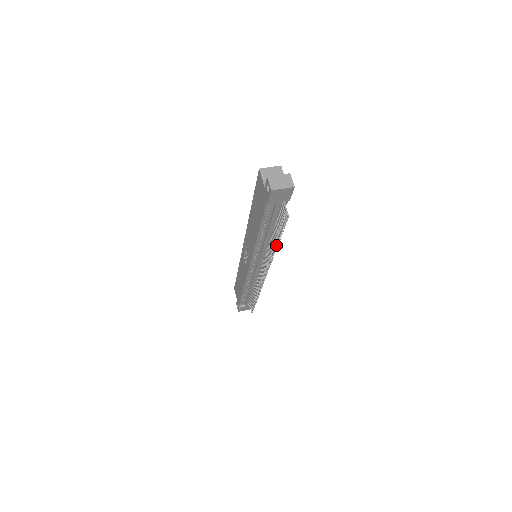
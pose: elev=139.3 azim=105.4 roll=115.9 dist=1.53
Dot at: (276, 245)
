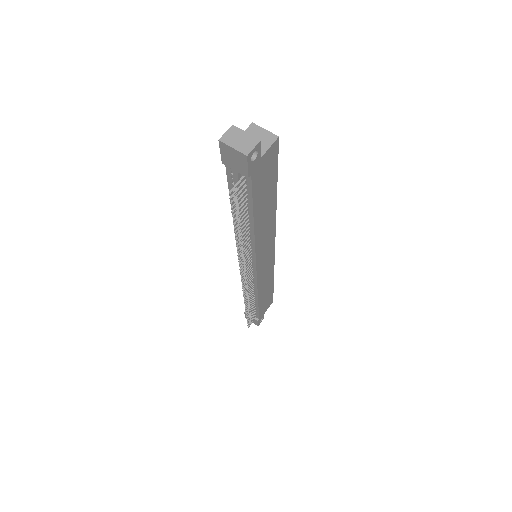
Dot at: (236, 237)
